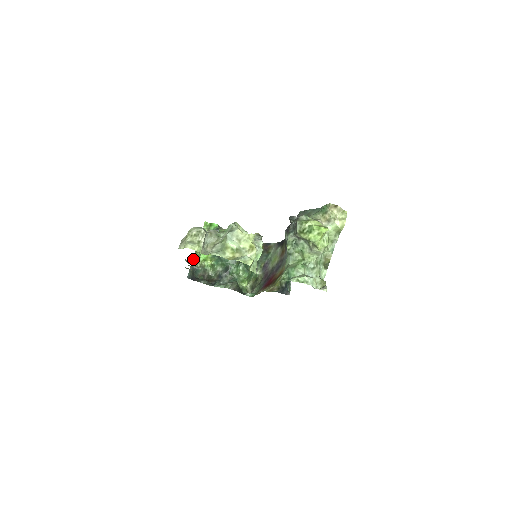
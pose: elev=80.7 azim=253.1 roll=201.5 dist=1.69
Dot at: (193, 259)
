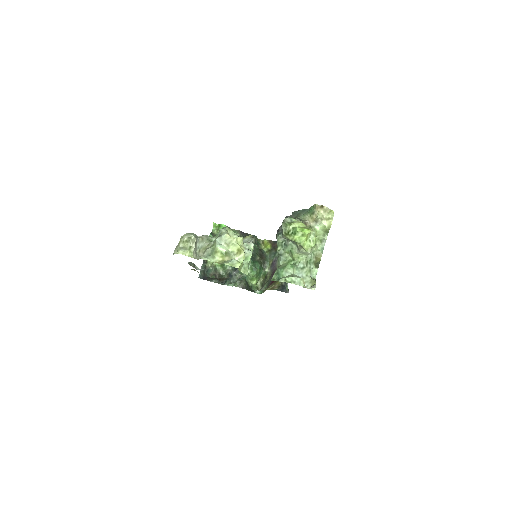
Dot at: occluded
